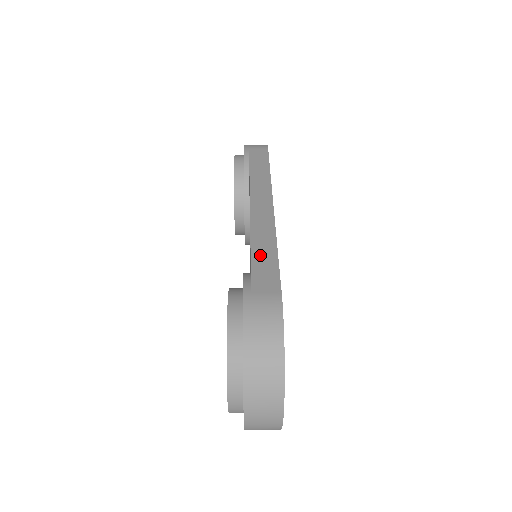
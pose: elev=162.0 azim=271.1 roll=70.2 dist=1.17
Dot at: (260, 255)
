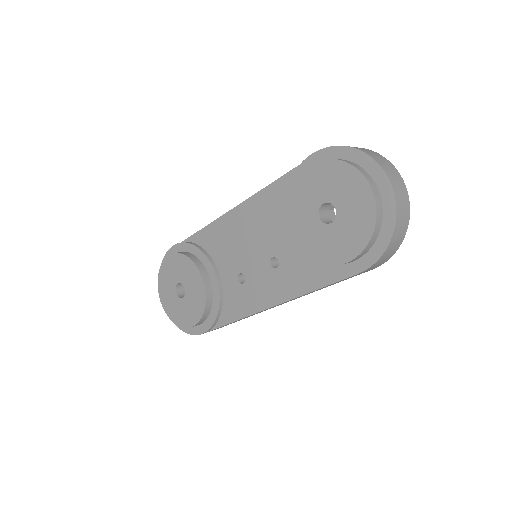
Dot at: occluded
